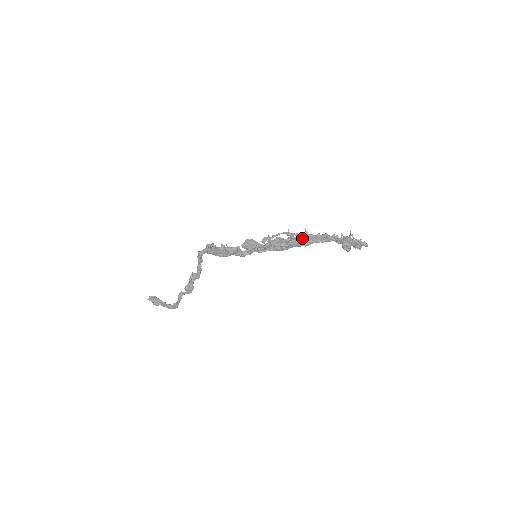
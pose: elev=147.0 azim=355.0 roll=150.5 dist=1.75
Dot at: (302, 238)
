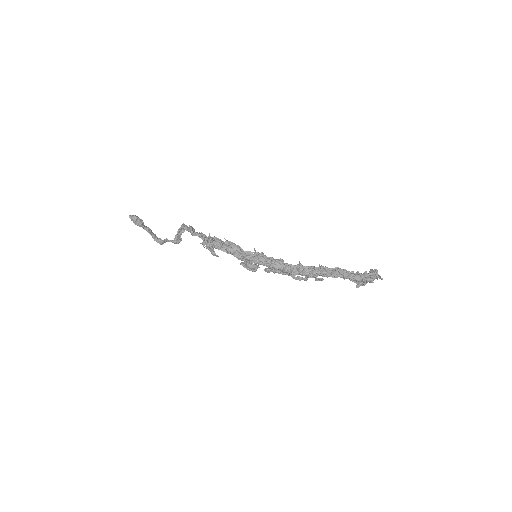
Dot at: (311, 276)
